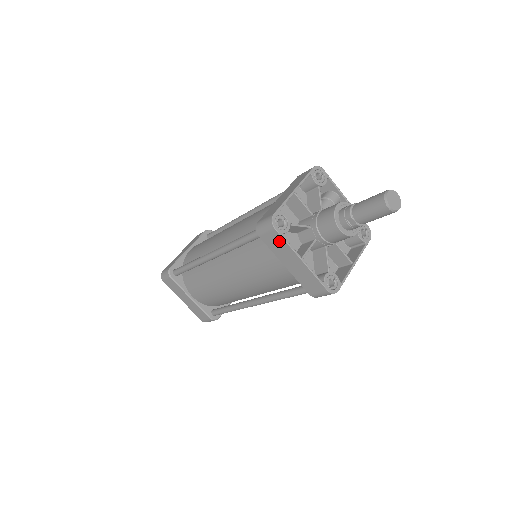
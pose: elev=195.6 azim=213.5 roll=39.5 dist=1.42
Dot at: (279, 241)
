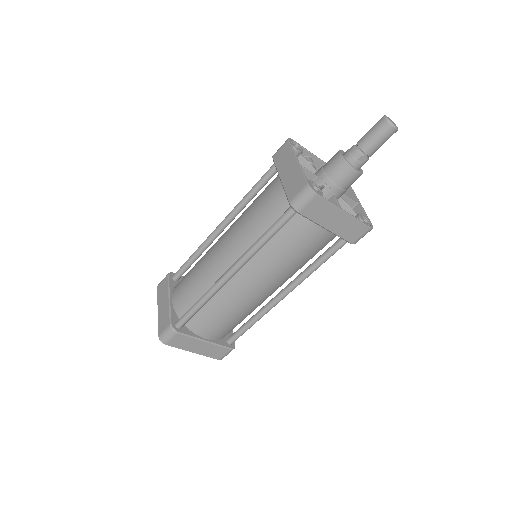
Dot at: (322, 205)
